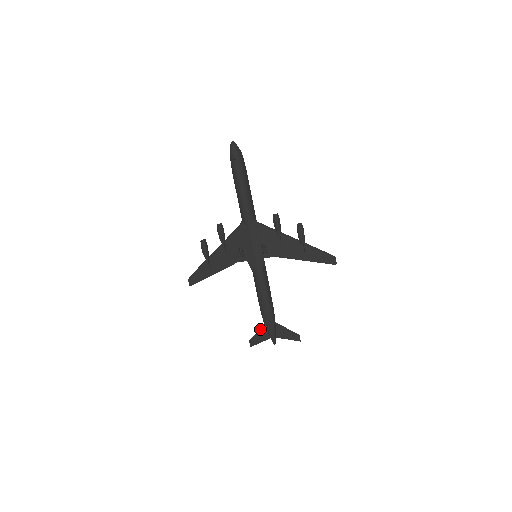
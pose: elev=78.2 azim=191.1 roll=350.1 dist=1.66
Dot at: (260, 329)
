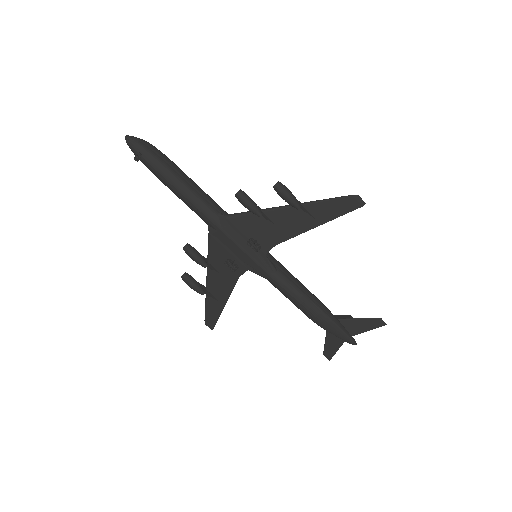
Dot at: occluded
